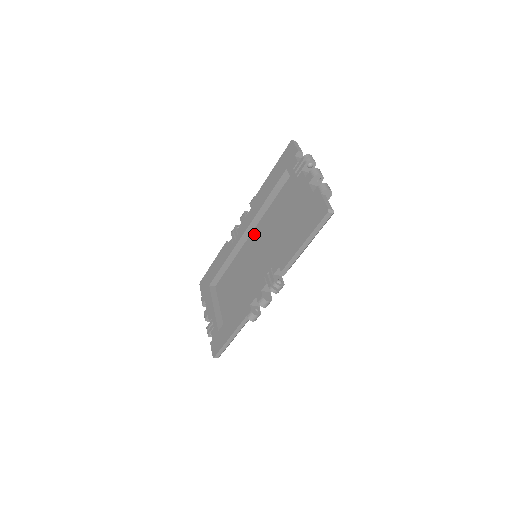
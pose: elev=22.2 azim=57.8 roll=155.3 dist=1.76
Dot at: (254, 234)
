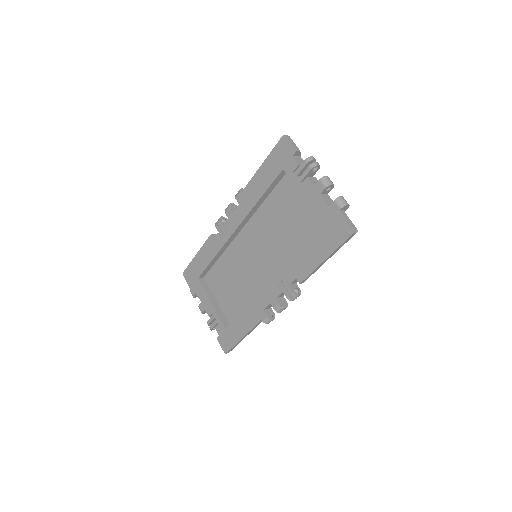
Dot at: (247, 230)
